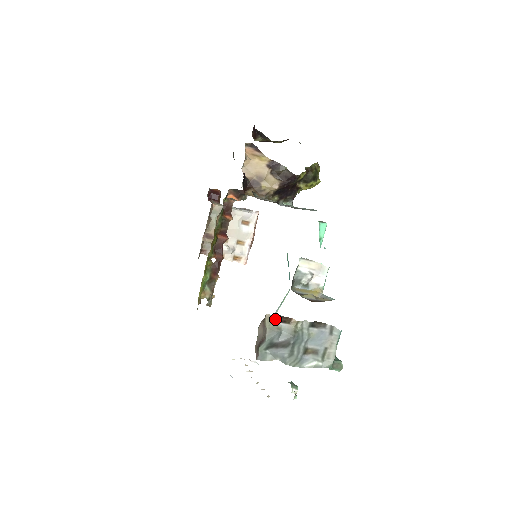
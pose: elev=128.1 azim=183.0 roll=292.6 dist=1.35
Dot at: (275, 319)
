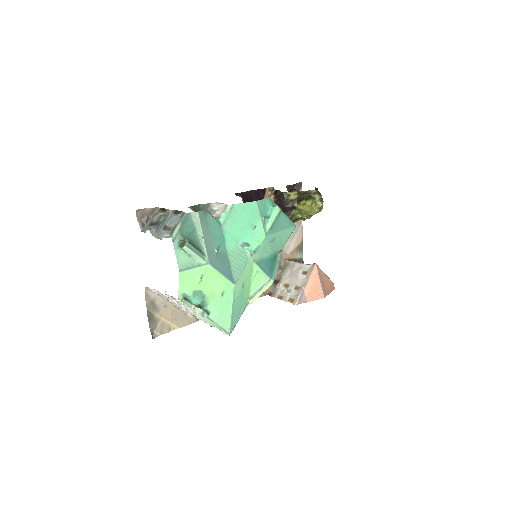
Dot at: (160, 210)
